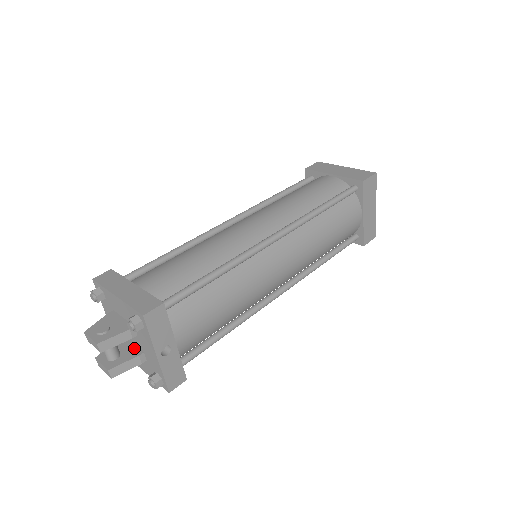
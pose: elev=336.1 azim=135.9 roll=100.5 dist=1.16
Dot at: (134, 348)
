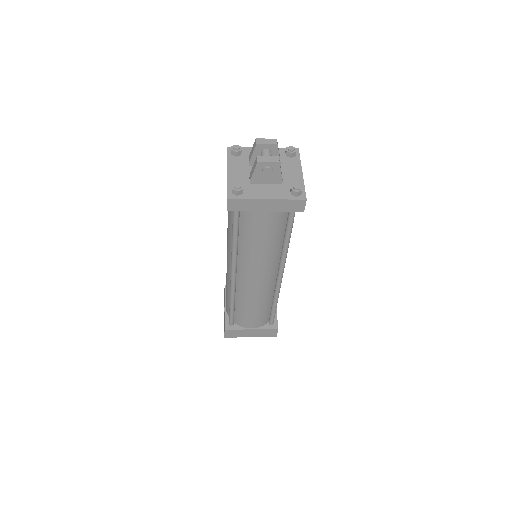
Dot at: occluded
